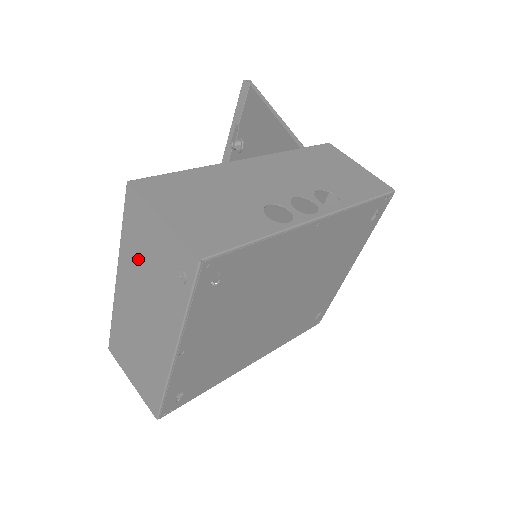
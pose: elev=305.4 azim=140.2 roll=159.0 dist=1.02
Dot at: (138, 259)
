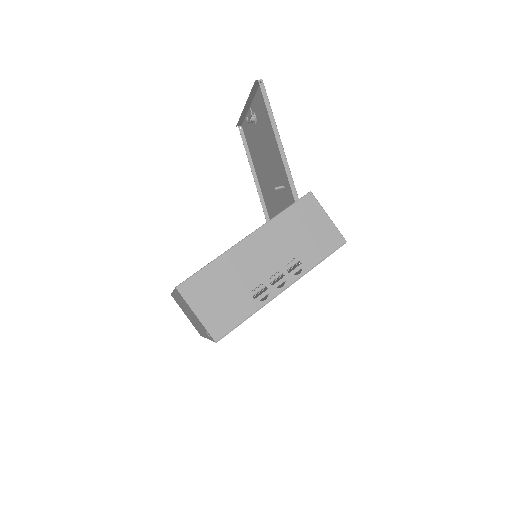
Dot at: (185, 305)
